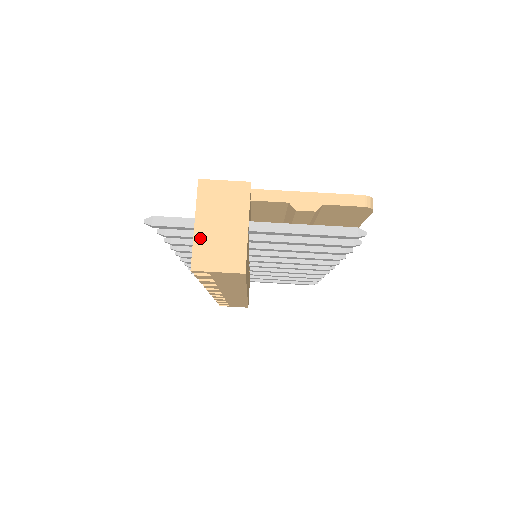
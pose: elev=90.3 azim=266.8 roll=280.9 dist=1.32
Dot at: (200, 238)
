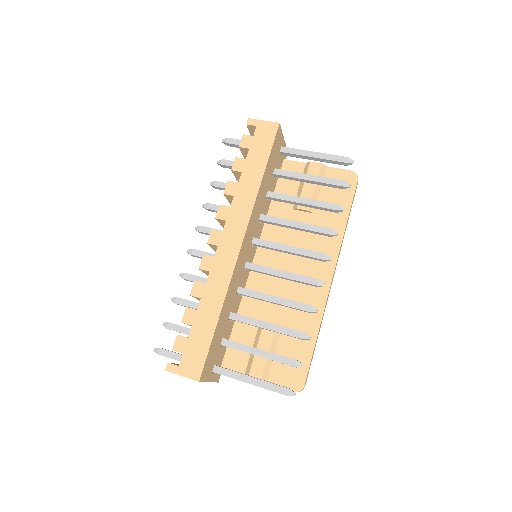
Dot at: occluded
